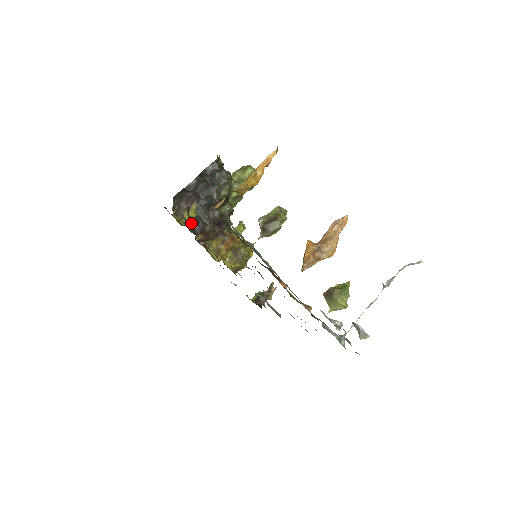
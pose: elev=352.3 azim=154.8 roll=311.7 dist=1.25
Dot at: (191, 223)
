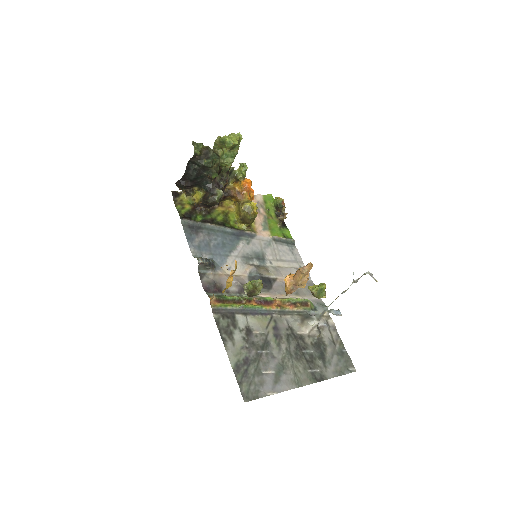
Dot at: (200, 205)
